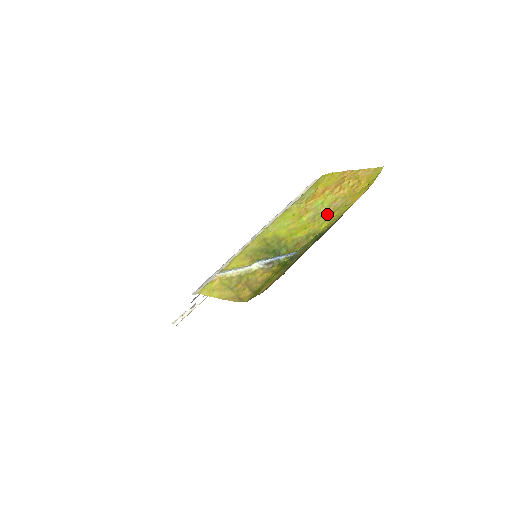
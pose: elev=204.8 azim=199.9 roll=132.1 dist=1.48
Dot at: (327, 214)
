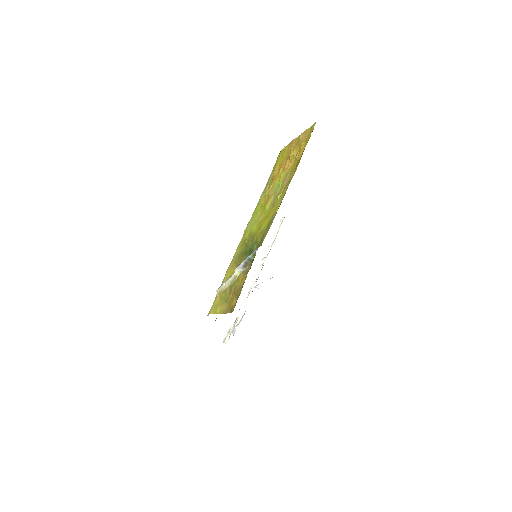
Dot at: (280, 195)
